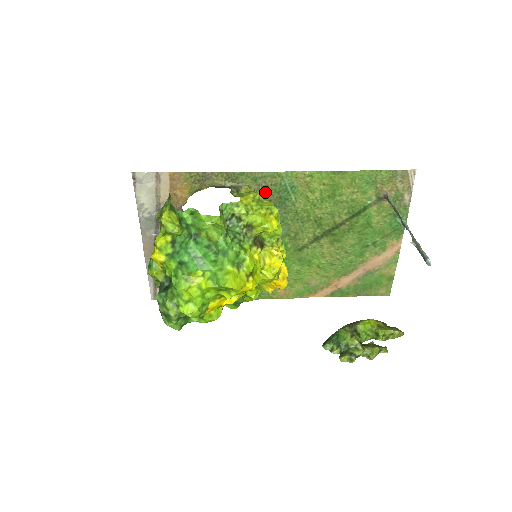
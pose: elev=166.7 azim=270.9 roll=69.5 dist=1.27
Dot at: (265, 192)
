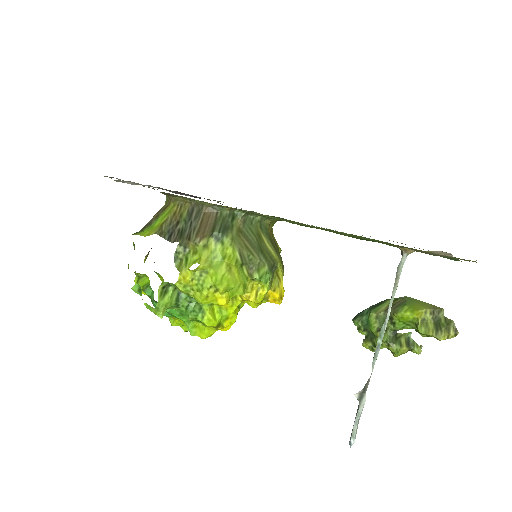
Dot at: occluded
